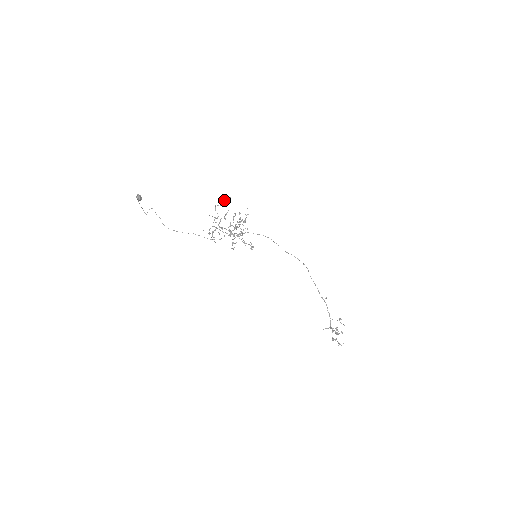
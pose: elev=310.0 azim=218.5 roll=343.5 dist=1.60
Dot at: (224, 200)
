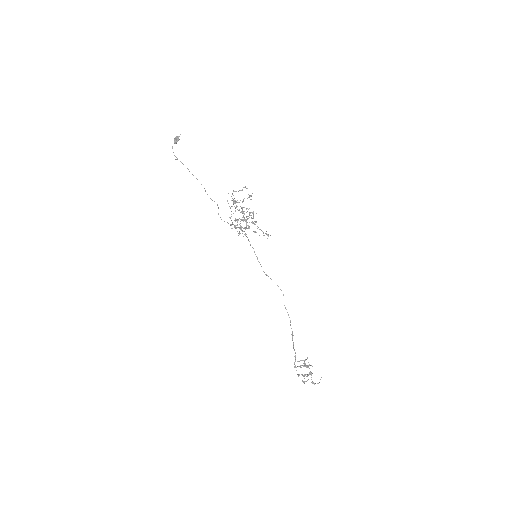
Dot at: (241, 190)
